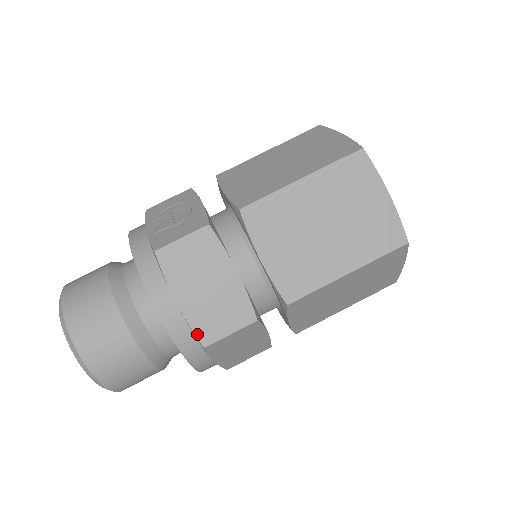
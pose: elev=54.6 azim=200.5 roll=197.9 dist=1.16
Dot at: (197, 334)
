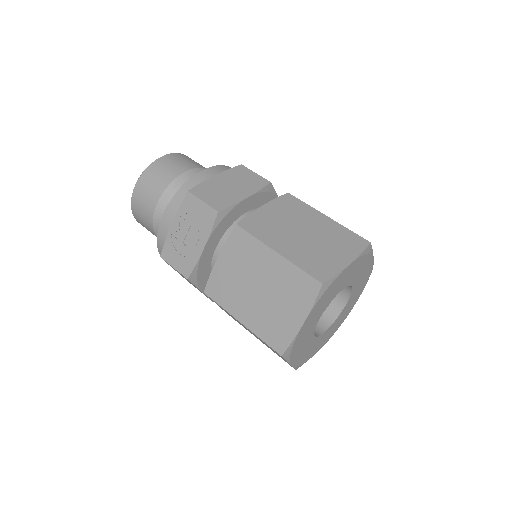
Dot at: occluded
